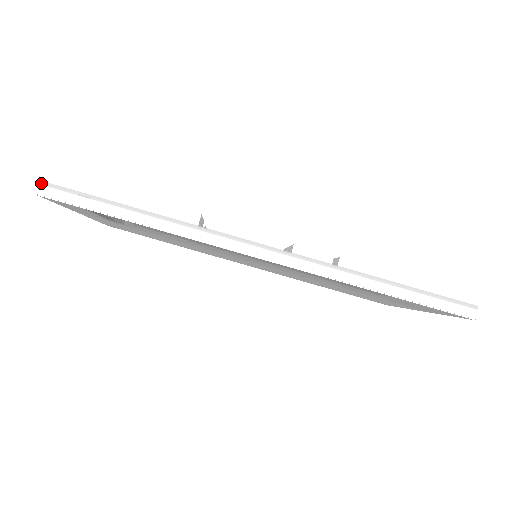
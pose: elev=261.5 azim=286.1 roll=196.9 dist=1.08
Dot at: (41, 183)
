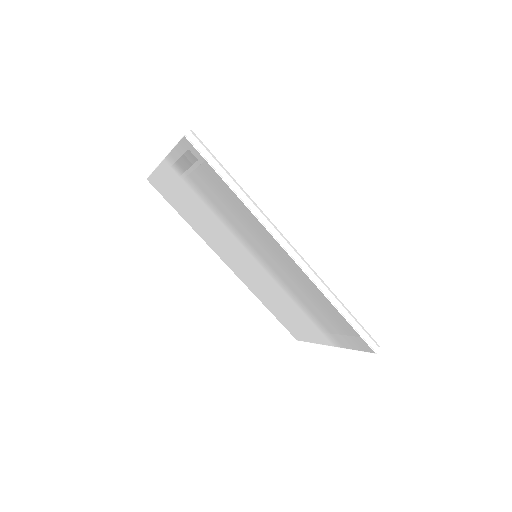
Dot at: (190, 131)
